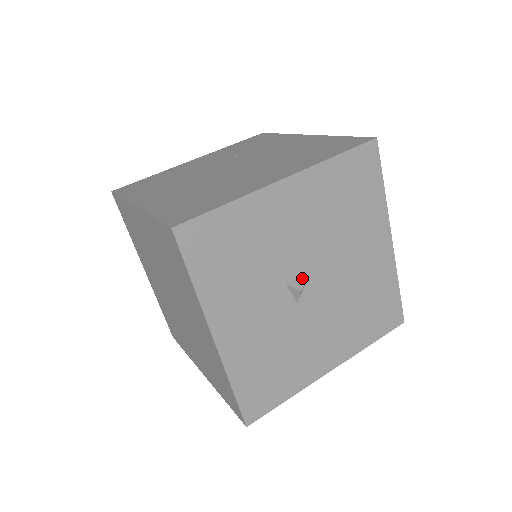
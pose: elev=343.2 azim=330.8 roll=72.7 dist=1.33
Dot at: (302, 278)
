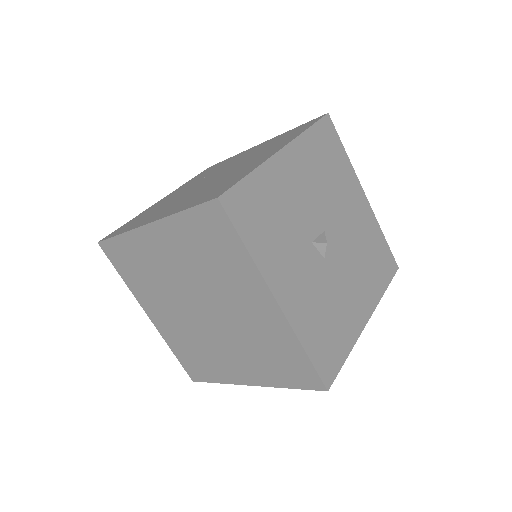
Dot at: (321, 235)
